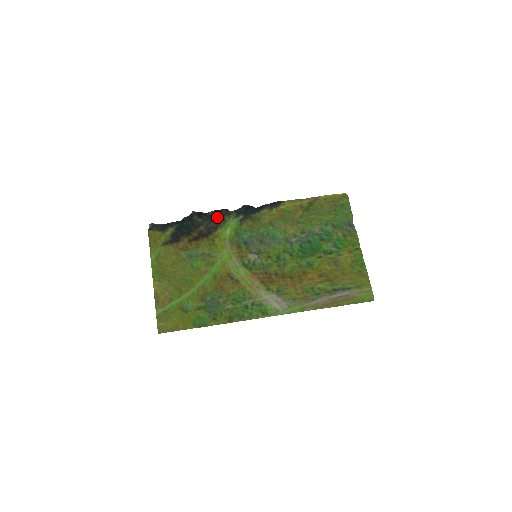
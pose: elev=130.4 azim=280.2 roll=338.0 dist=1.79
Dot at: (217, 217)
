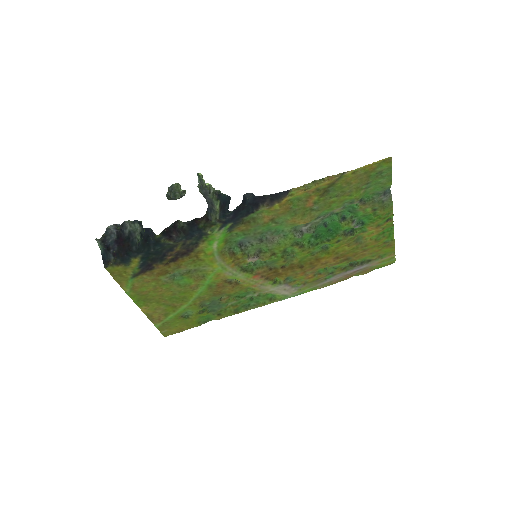
Dot at: (194, 232)
